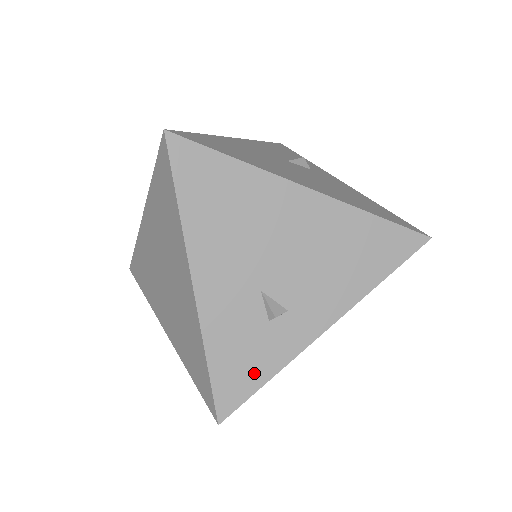
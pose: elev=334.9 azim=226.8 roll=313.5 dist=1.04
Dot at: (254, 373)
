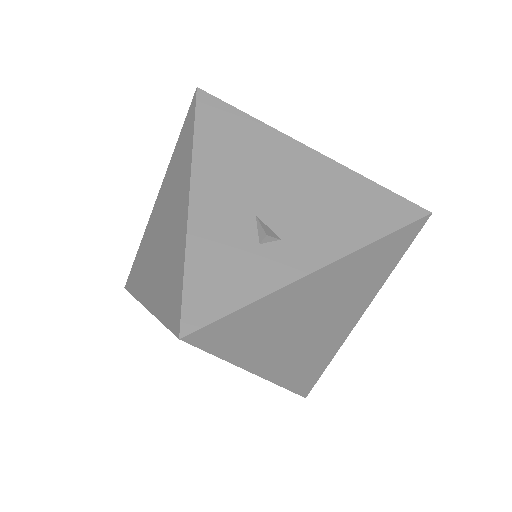
Dot at: (234, 291)
